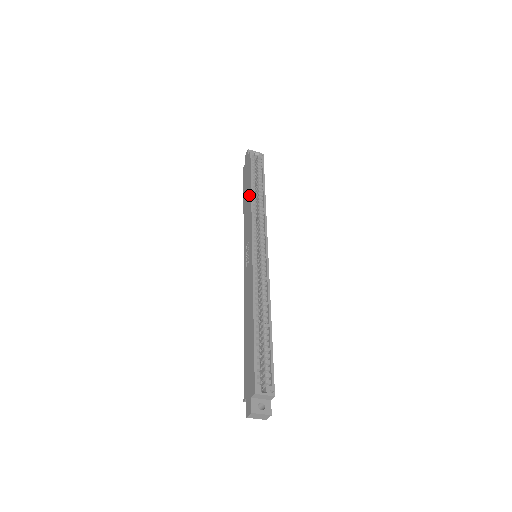
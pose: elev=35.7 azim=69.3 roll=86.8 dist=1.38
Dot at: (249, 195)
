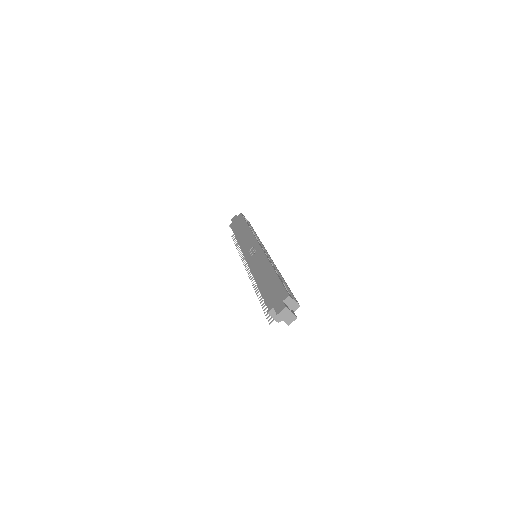
Dot at: (246, 228)
